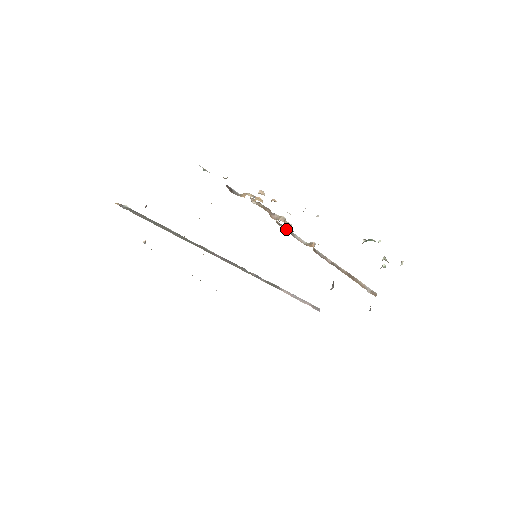
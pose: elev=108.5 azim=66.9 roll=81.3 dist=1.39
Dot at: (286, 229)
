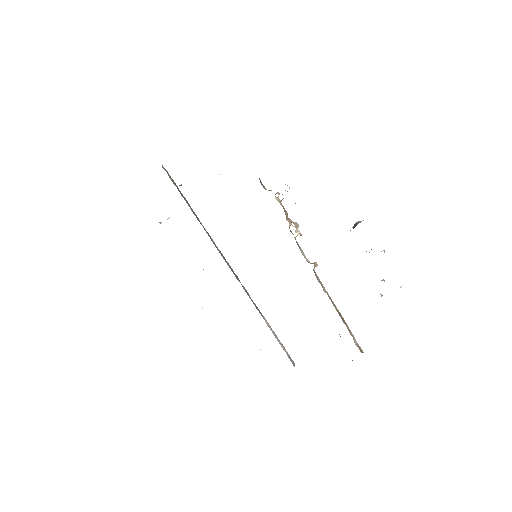
Dot at: (295, 238)
